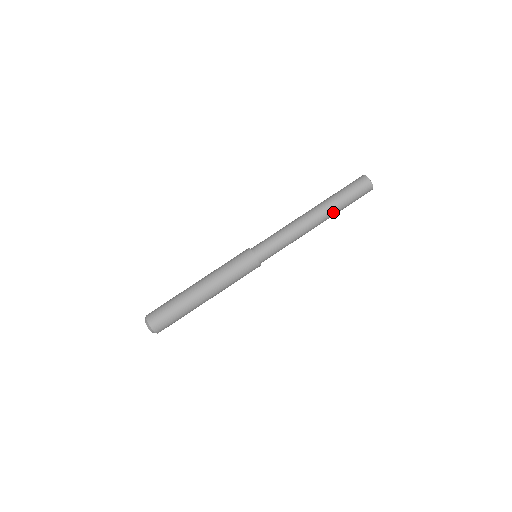
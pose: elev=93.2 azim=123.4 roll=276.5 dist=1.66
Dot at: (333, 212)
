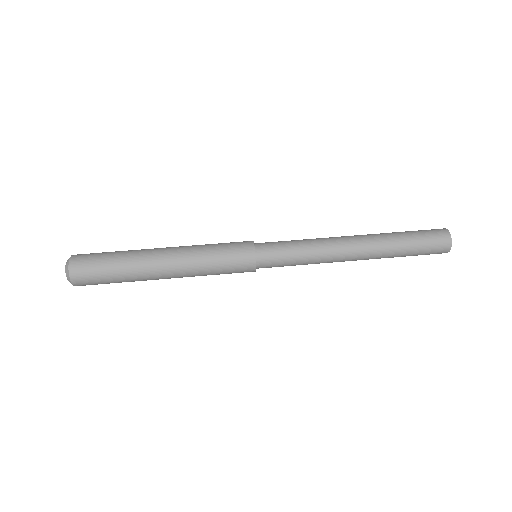
Dot at: (383, 255)
